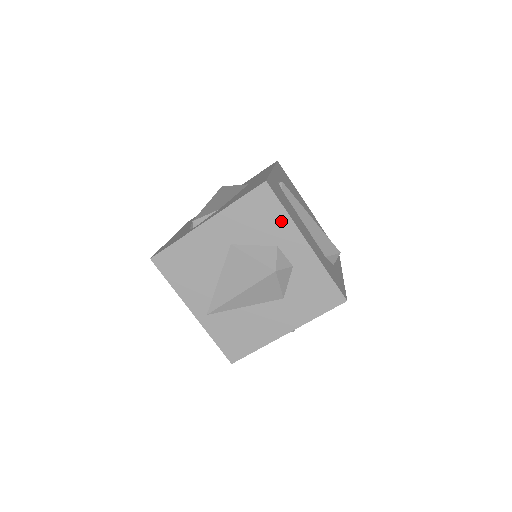
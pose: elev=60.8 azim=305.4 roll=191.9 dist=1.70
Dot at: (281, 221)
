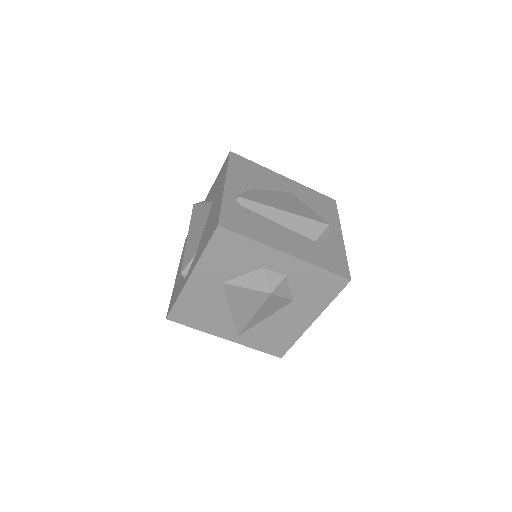
Dot at: (253, 249)
